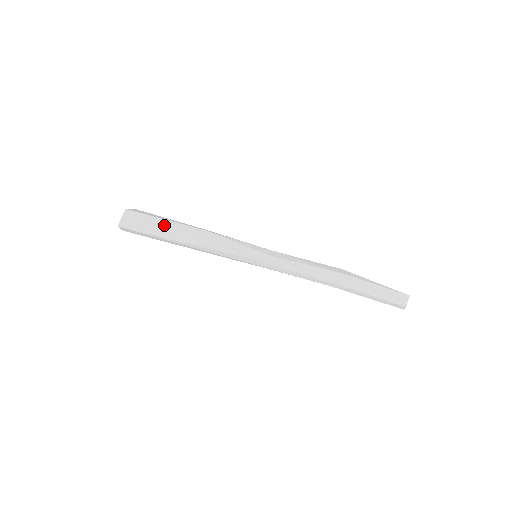
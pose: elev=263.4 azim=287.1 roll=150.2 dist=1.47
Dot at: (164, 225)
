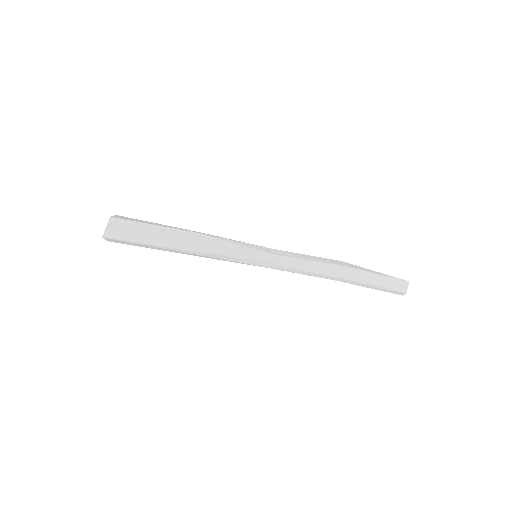
Dot at: (156, 232)
